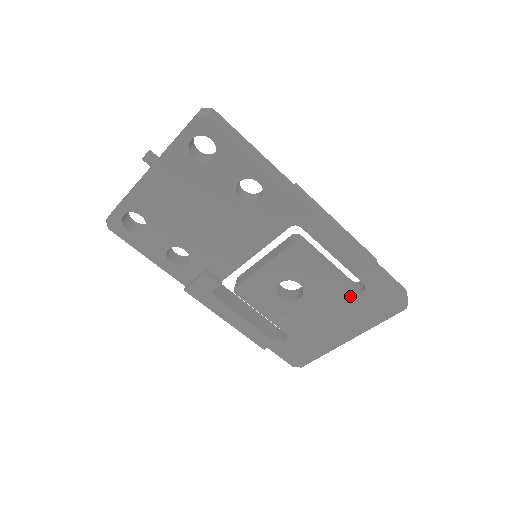
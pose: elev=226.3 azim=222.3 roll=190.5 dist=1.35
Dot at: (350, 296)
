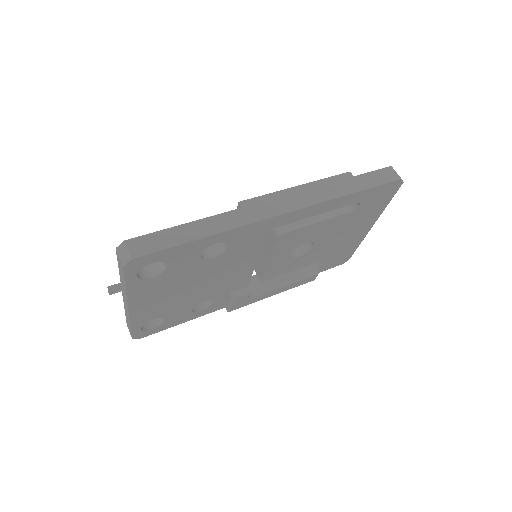
Dot at: (351, 215)
